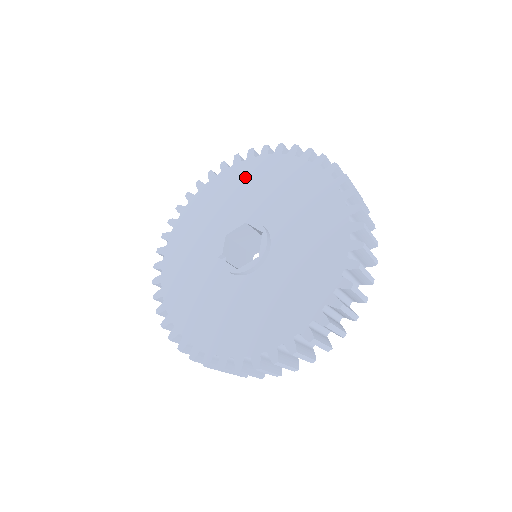
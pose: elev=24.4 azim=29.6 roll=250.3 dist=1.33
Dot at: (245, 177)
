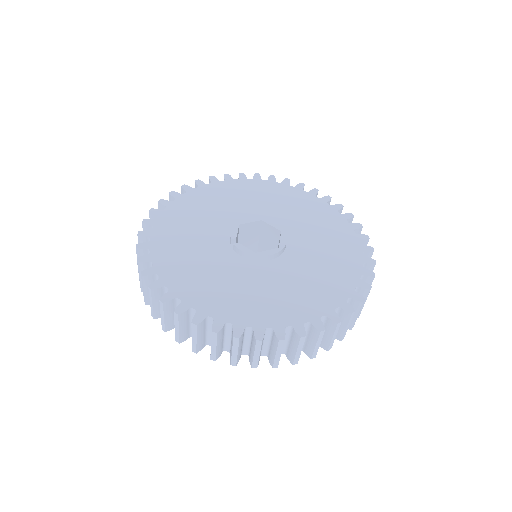
Dot at: (253, 190)
